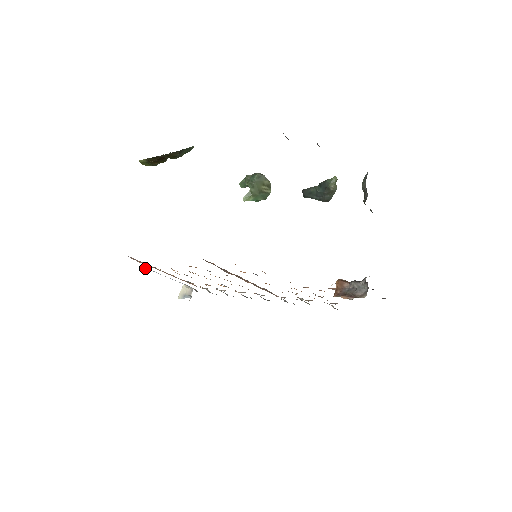
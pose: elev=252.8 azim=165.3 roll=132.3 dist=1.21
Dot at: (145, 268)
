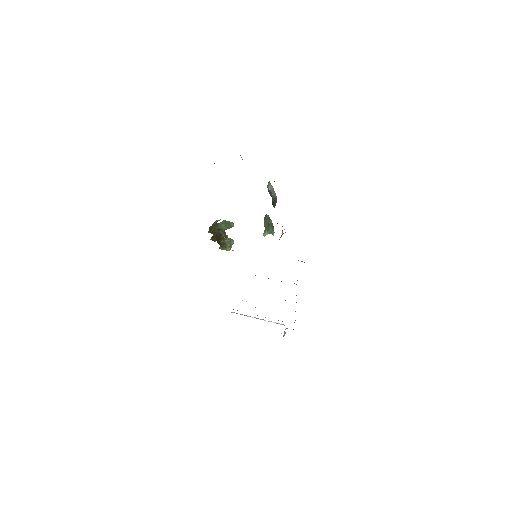
Dot at: (242, 314)
